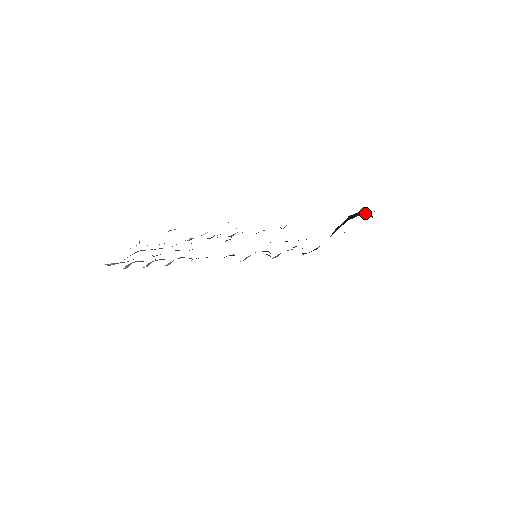
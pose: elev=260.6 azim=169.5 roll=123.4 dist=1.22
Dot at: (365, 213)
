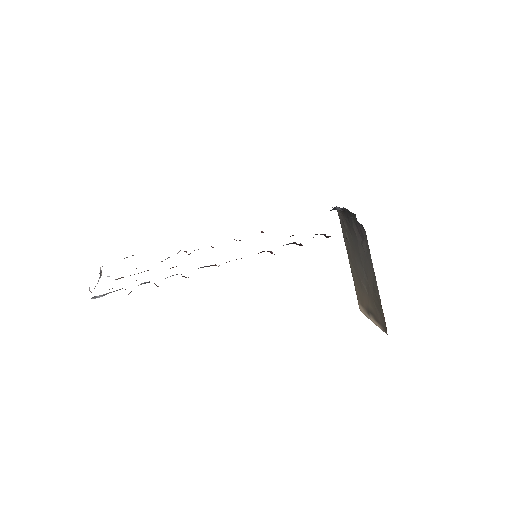
Dot at: (336, 208)
